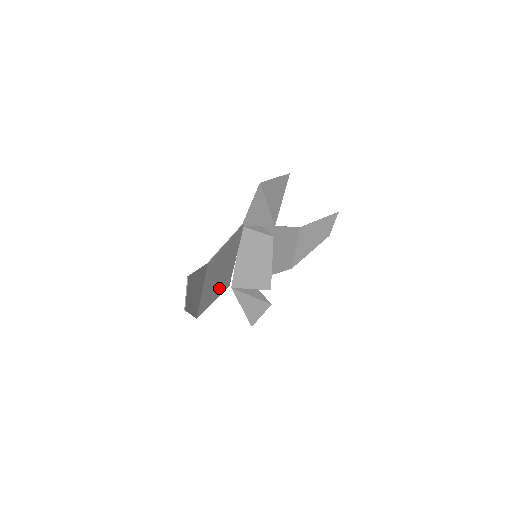
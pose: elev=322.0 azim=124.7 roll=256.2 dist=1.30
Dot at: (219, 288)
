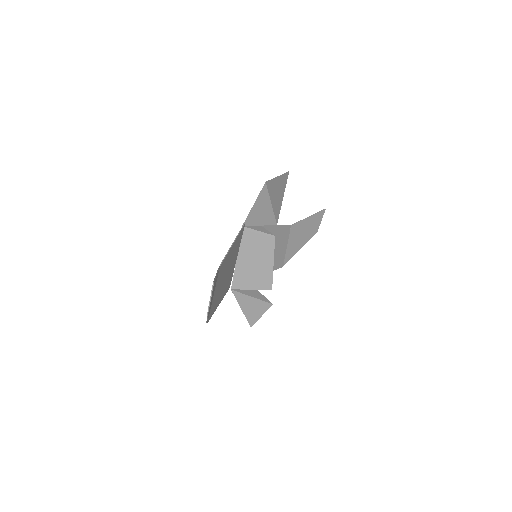
Dot at: (223, 291)
